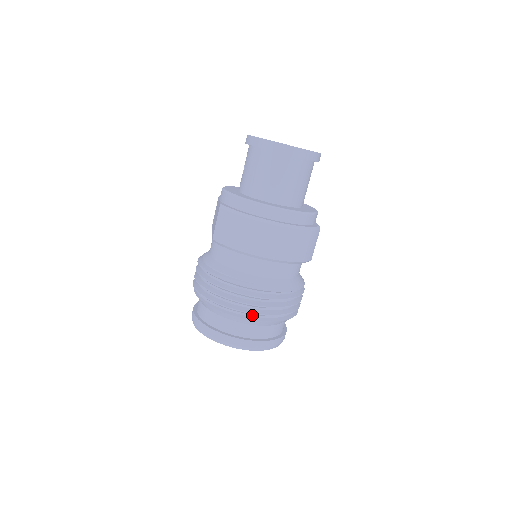
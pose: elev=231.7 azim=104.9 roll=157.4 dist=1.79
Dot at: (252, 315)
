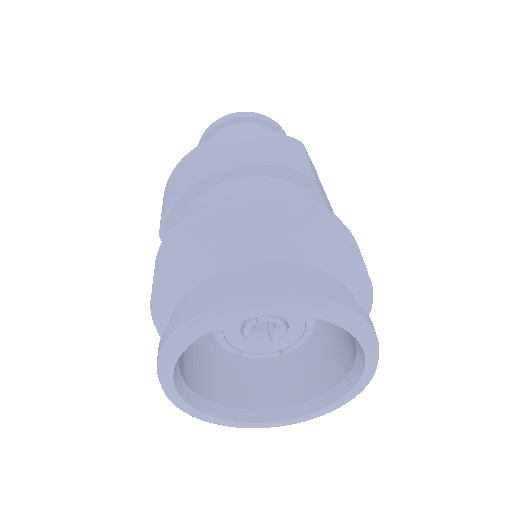
Dot at: (216, 244)
